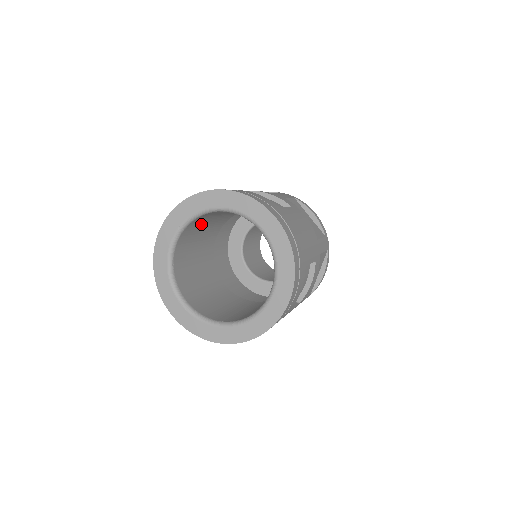
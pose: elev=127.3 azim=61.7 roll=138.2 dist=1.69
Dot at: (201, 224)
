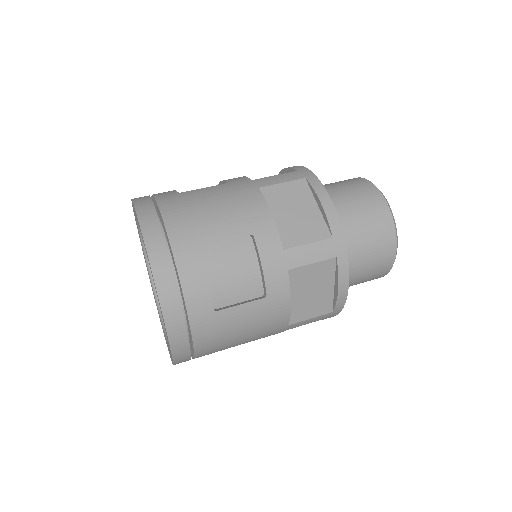
Dot at: occluded
